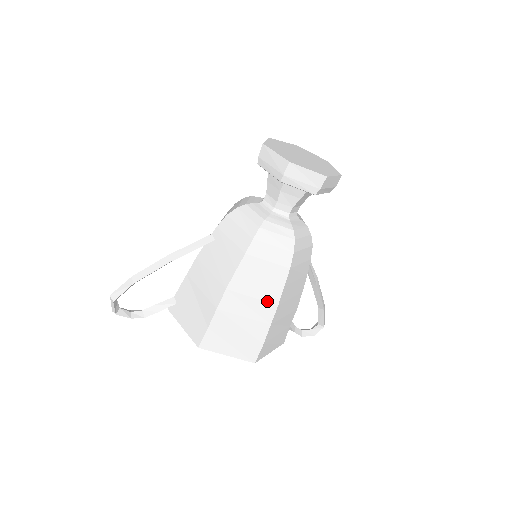
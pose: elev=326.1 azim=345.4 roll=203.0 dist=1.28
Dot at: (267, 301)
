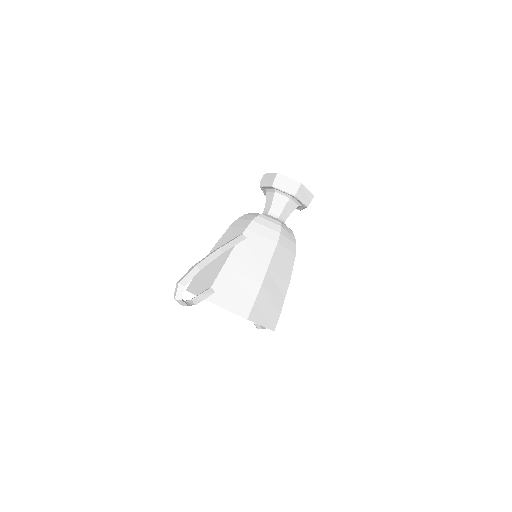
Dot at: (285, 279)
